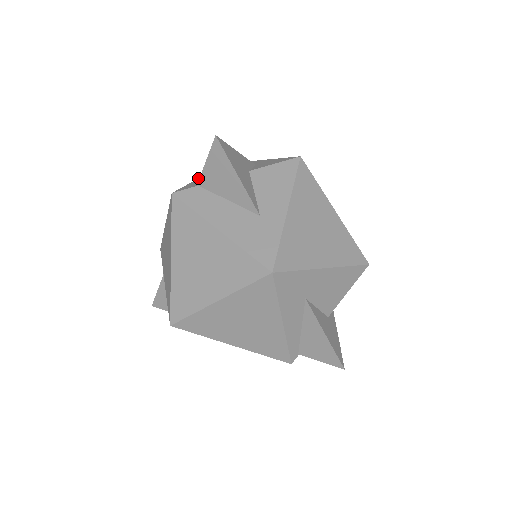
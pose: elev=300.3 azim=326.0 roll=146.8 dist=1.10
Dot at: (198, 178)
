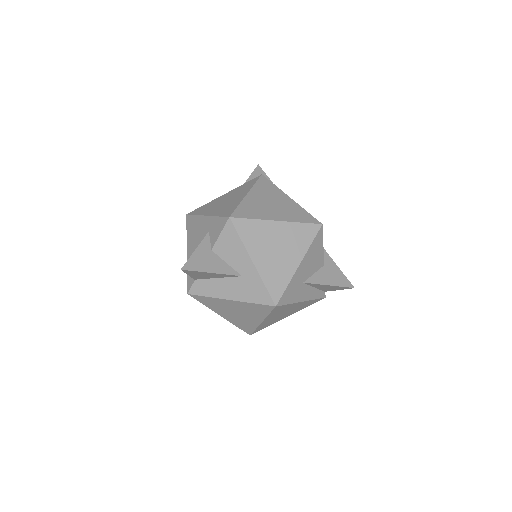
Dot at: occluded
